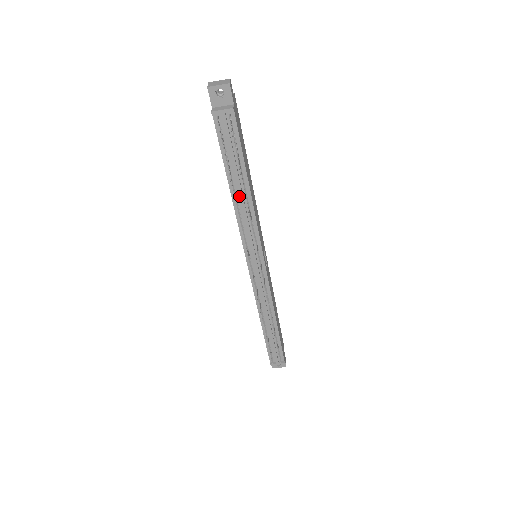
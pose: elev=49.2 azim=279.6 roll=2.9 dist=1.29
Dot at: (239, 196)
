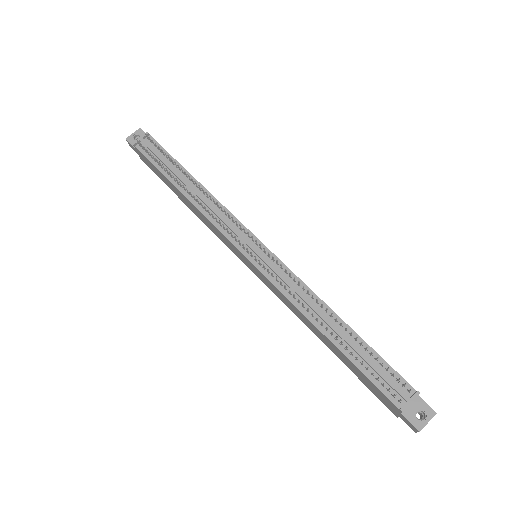
Dot at: (191, 190)
